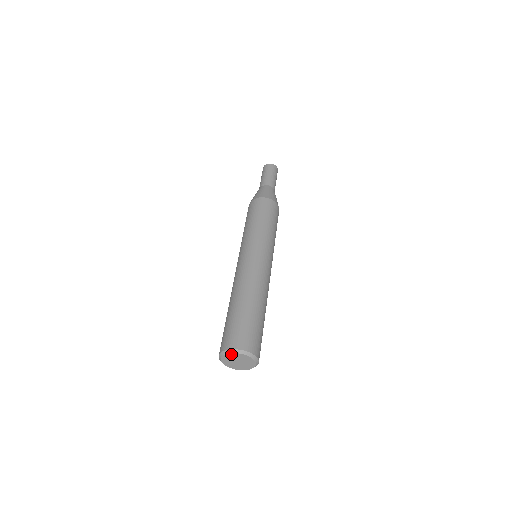
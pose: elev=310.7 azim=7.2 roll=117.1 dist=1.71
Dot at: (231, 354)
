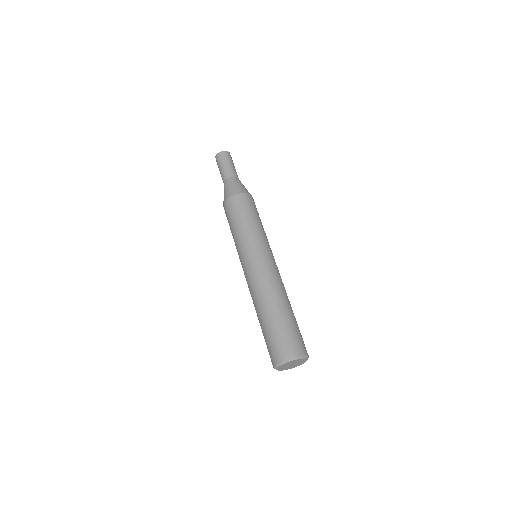
Dot at: (280, 366)
